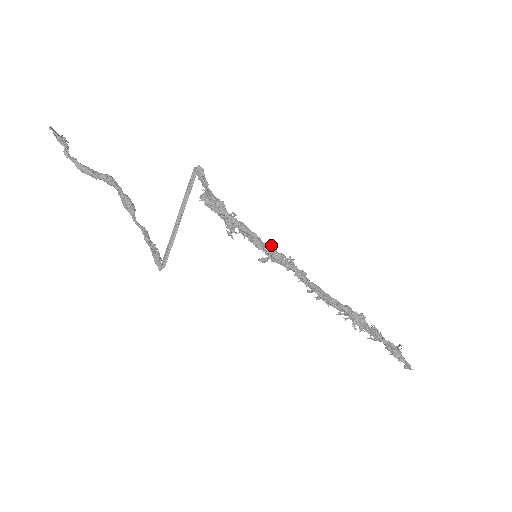
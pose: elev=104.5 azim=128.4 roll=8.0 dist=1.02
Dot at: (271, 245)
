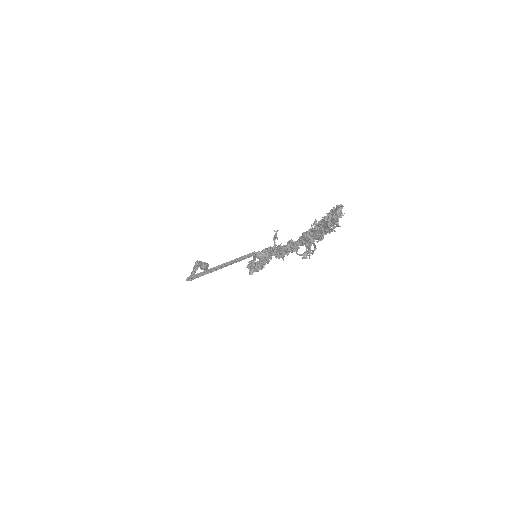
Dot at: occluded
